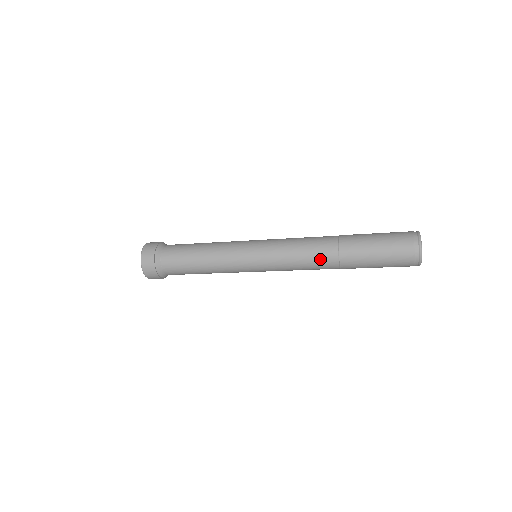
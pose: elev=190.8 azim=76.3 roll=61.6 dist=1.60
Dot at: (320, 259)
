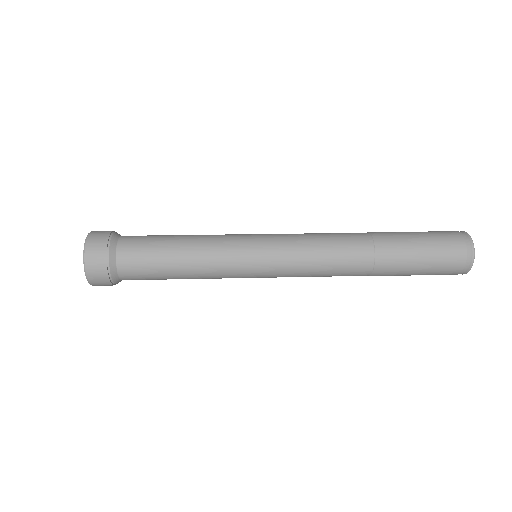
Dot at: (350, 250)
